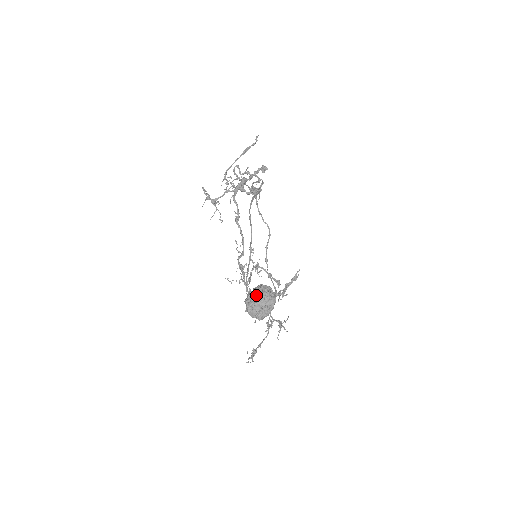
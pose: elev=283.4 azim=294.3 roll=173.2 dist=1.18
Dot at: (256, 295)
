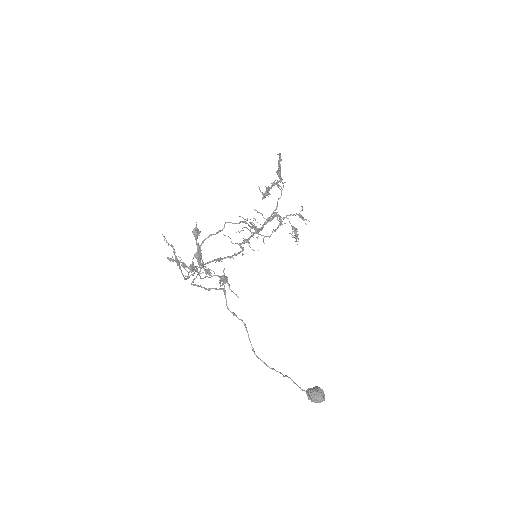
Dot at: occluded
